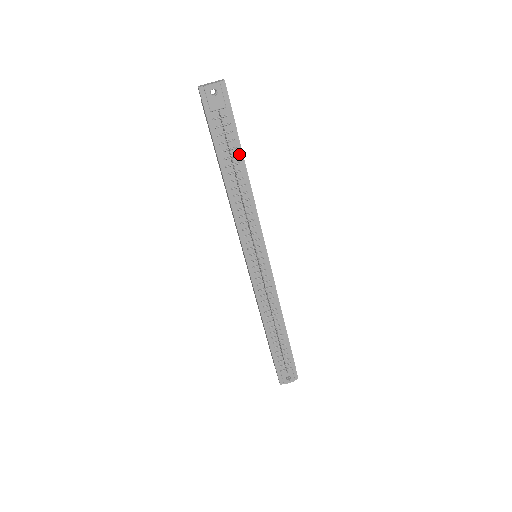
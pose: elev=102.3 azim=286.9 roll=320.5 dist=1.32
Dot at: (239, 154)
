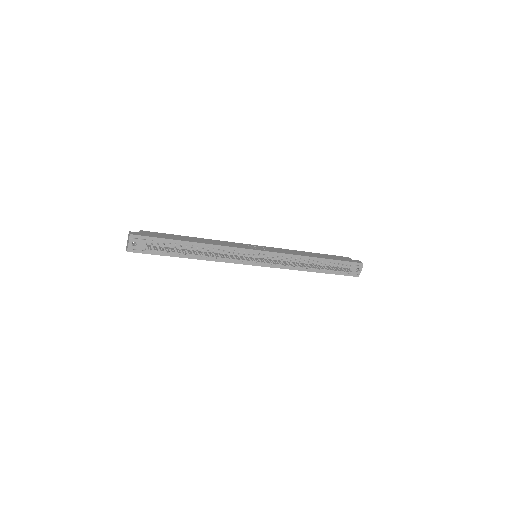
Dot at: (181, 243)
